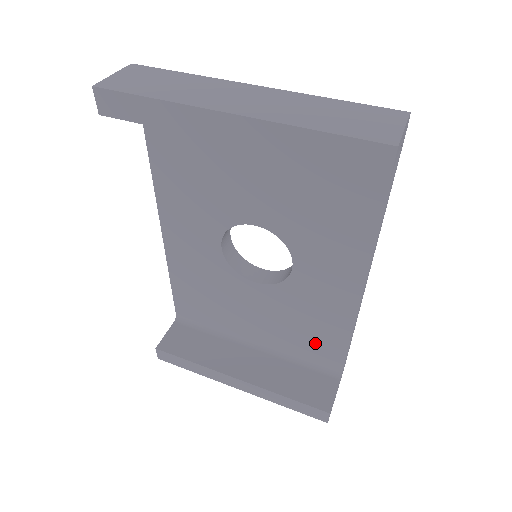
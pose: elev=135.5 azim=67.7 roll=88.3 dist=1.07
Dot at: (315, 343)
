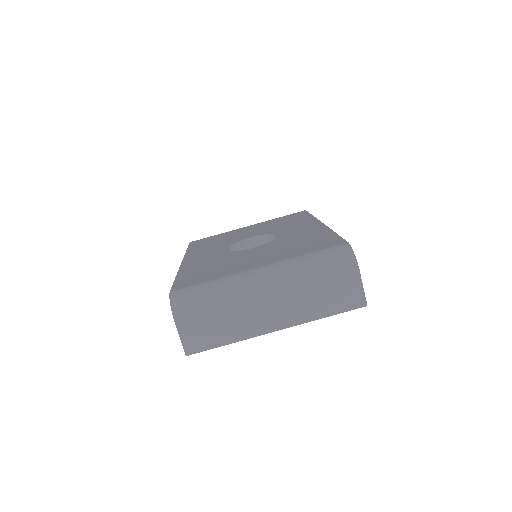
Dot at: occluded
